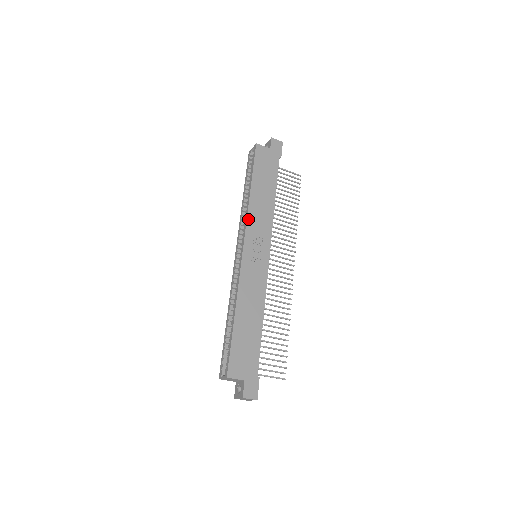
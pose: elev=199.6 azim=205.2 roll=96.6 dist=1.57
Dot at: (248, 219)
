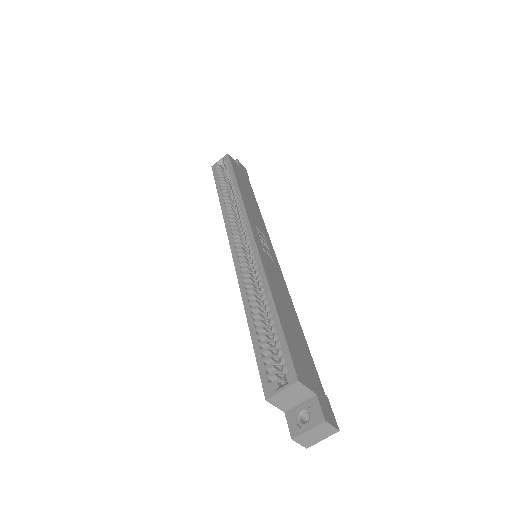
Dot at: (246, 208)
